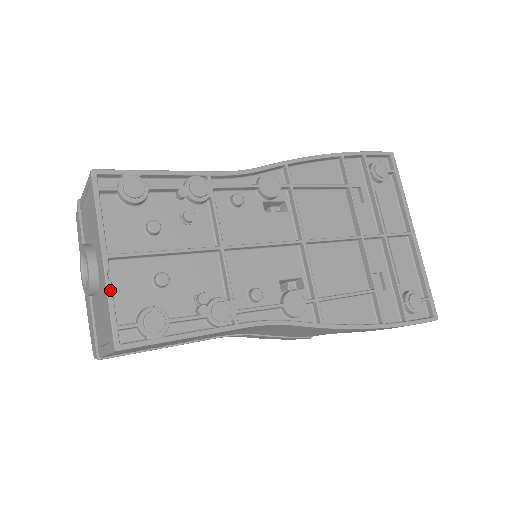
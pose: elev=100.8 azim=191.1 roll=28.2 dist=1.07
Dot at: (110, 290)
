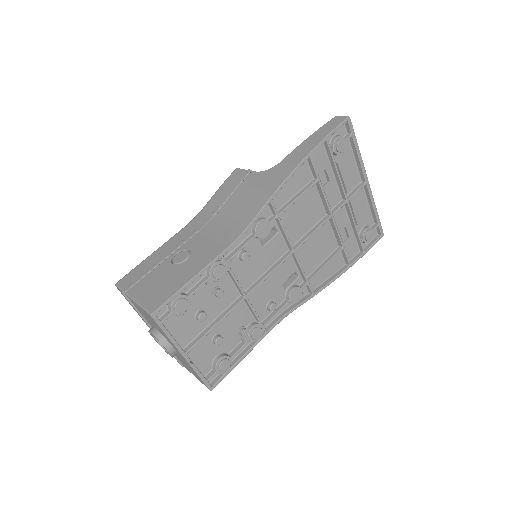
Dot at: (195, 369)
